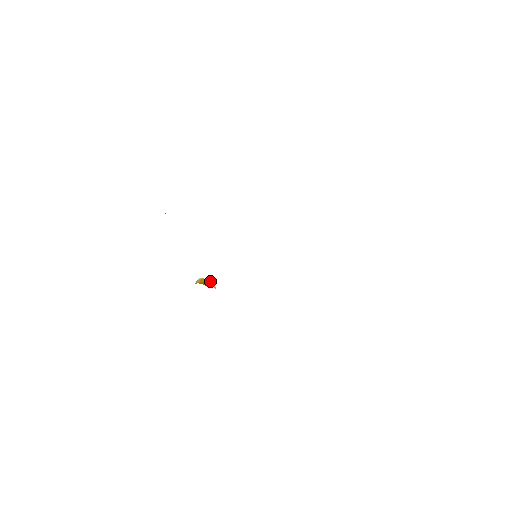
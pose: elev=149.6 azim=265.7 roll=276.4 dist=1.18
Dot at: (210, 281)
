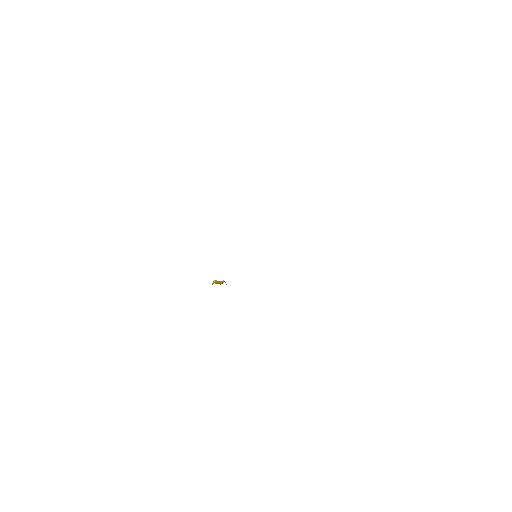
Dot at: (223, 281)
